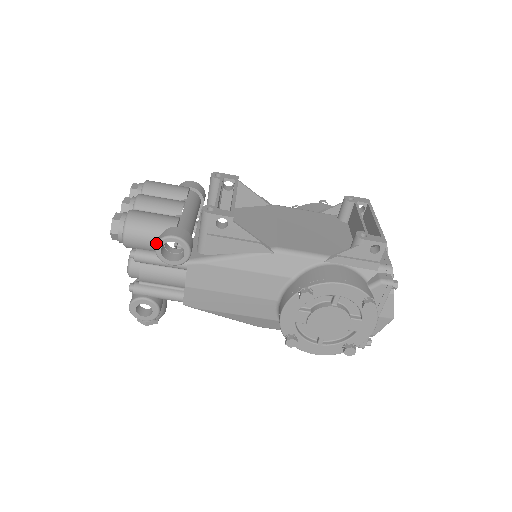
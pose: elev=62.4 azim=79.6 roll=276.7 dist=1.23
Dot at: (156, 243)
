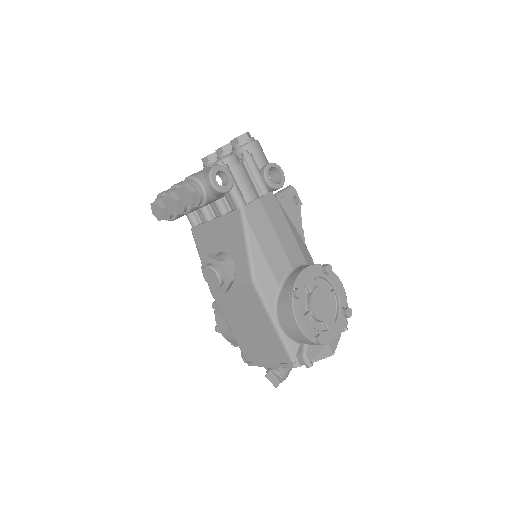
Dot at: occluded
